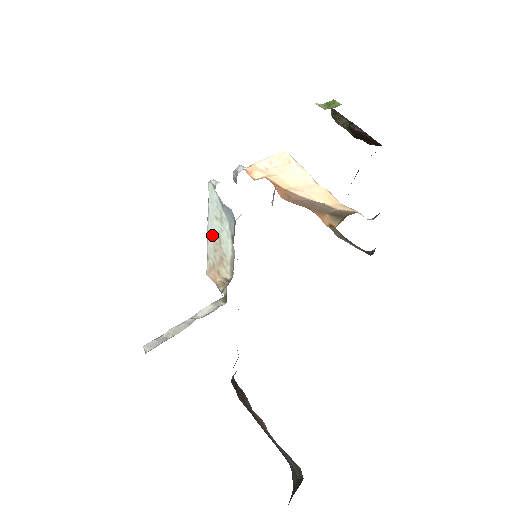
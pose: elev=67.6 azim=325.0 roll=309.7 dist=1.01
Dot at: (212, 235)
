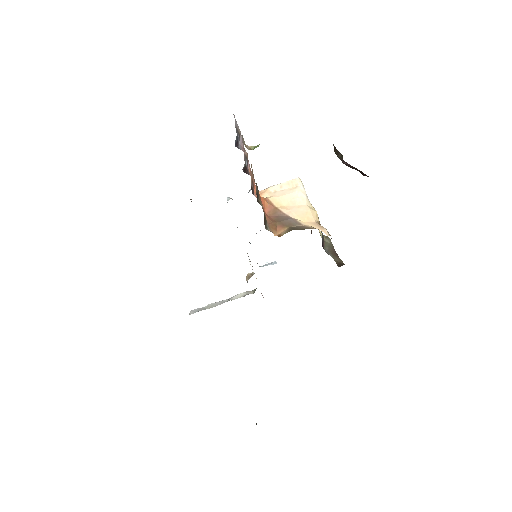
Dot at: occluded
